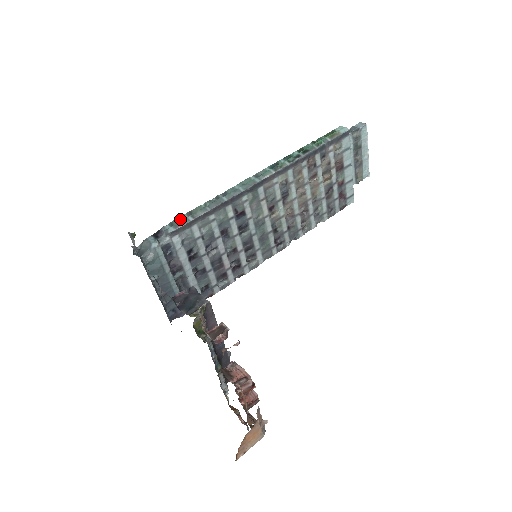
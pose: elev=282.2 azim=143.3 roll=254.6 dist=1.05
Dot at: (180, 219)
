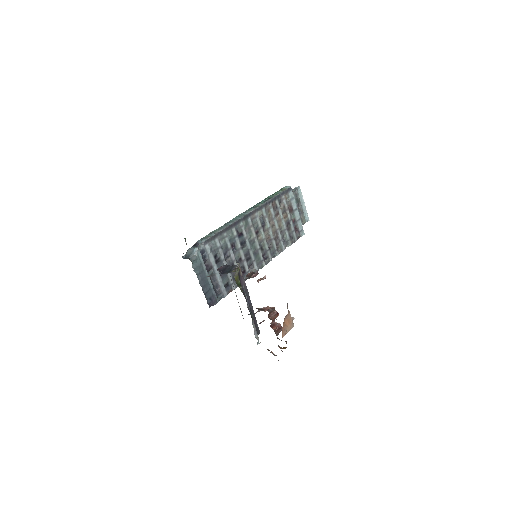
Dot at: (207, 236)
